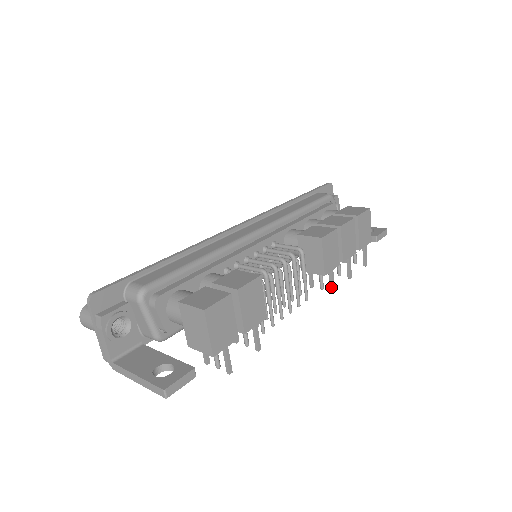
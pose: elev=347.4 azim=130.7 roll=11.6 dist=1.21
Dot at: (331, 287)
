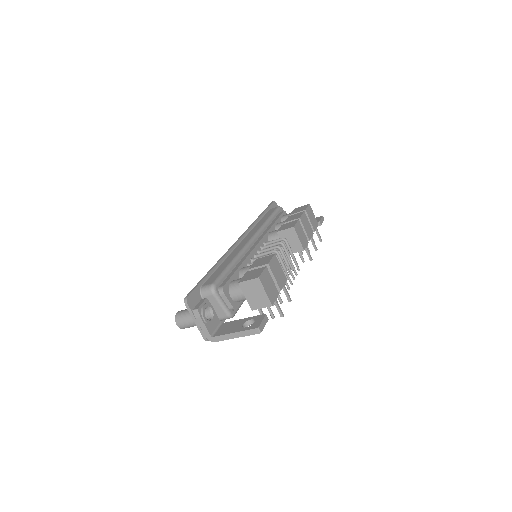
Dot at: (309, 258)
